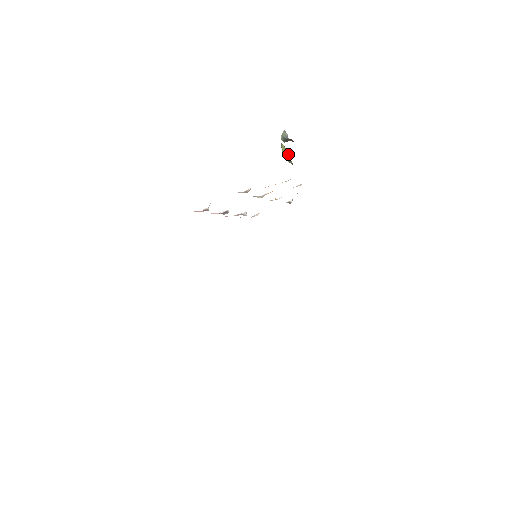
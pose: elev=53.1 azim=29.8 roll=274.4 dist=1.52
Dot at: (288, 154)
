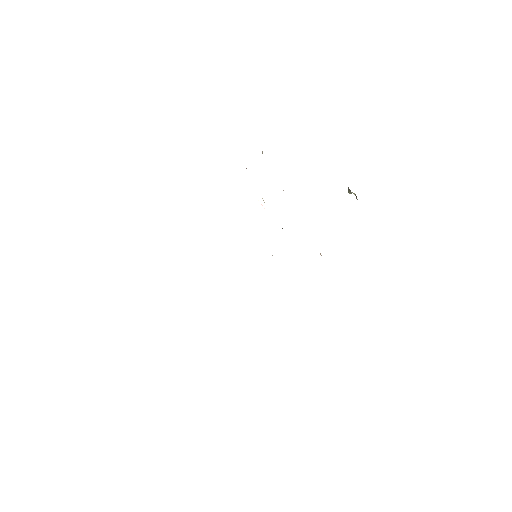
Dot at: occluded
